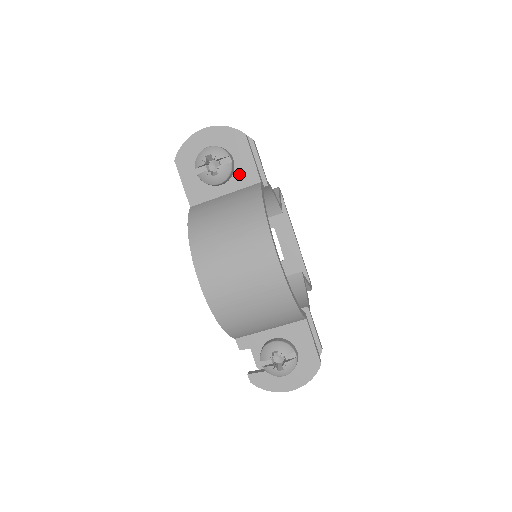
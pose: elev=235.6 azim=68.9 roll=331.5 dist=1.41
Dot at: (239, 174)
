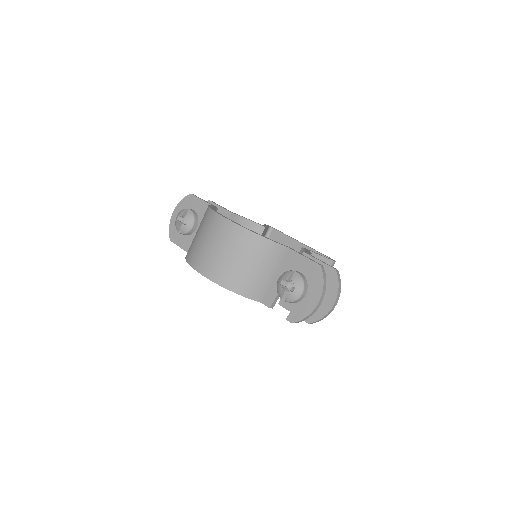
Dot at: (201, 214)
